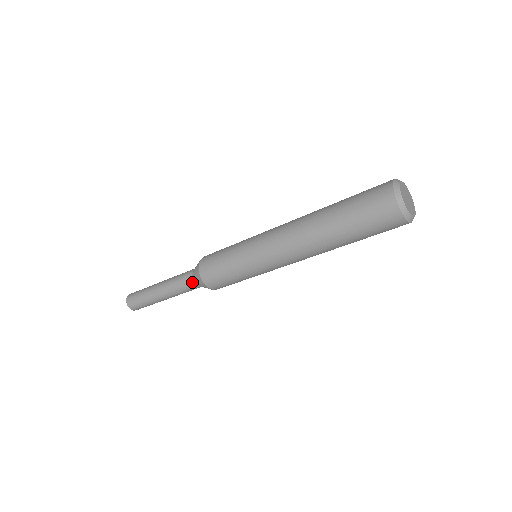
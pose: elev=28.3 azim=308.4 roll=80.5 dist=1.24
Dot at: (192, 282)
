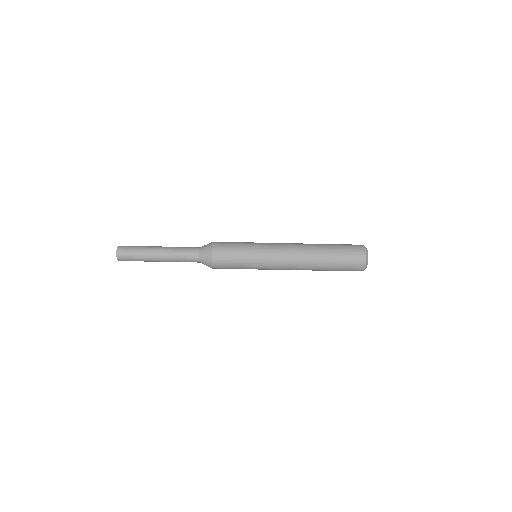
Dot at: (197, 258)
